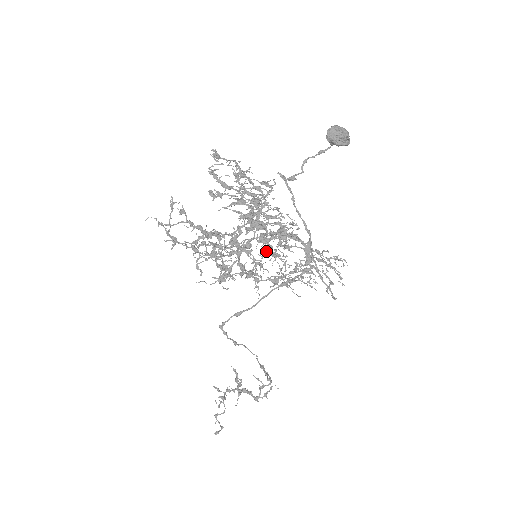
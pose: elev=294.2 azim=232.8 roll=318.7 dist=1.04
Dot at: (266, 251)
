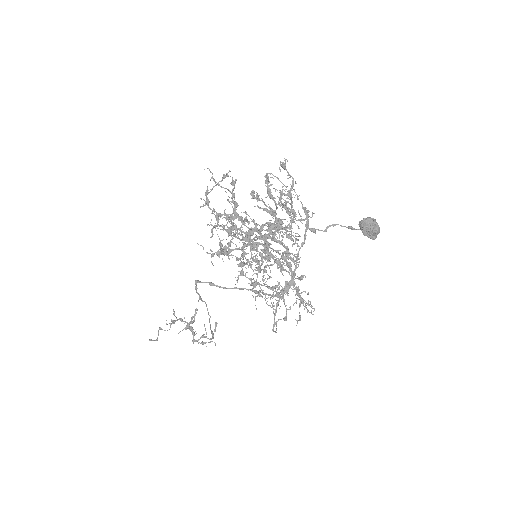
Dot at: occluded
